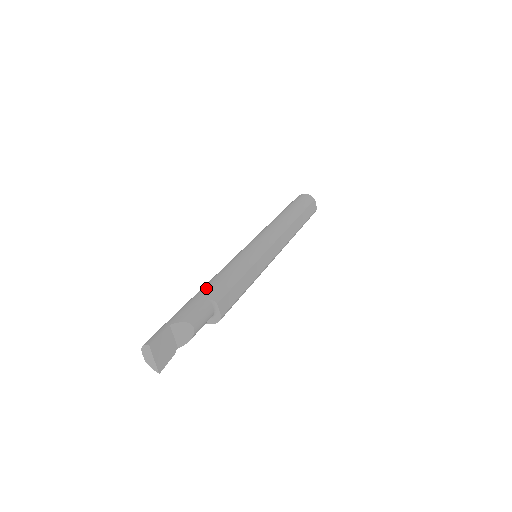
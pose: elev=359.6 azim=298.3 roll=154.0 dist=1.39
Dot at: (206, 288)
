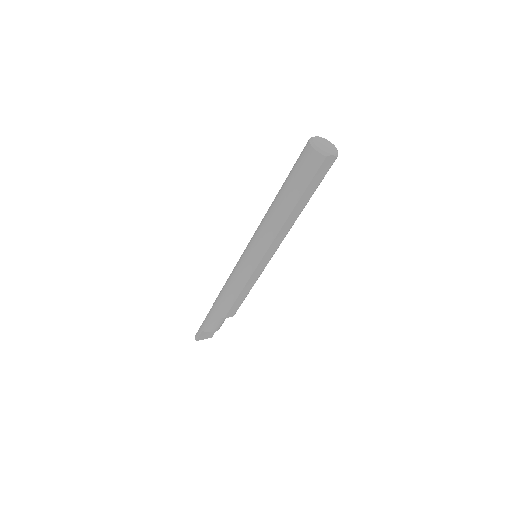
Dot at: (216, 306)
